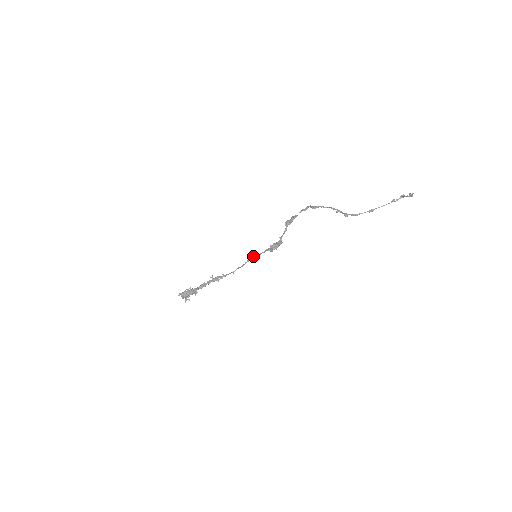
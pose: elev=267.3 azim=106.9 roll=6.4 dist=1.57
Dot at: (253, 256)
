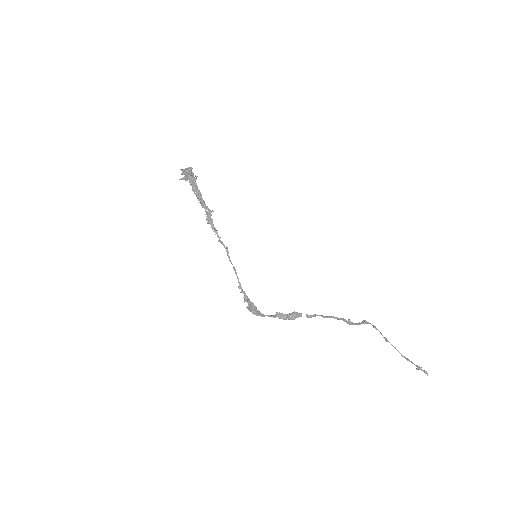
Dot at: (236, 275)
